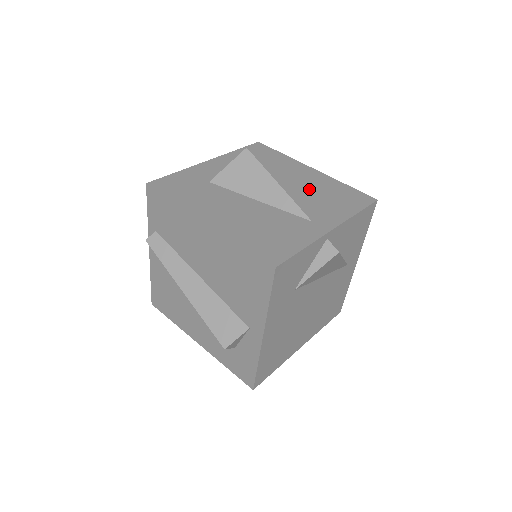
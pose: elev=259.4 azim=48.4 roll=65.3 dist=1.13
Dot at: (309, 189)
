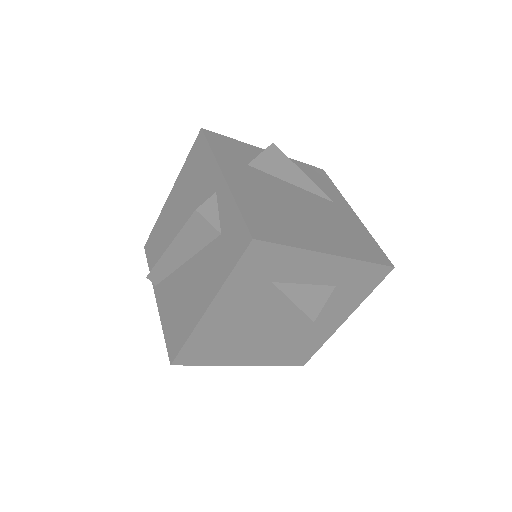
Dot at: occluded
